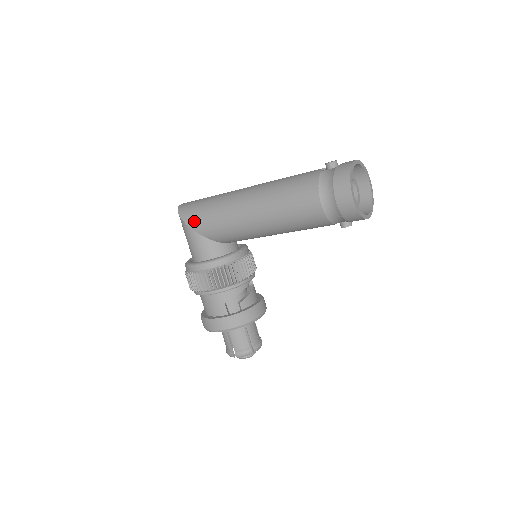
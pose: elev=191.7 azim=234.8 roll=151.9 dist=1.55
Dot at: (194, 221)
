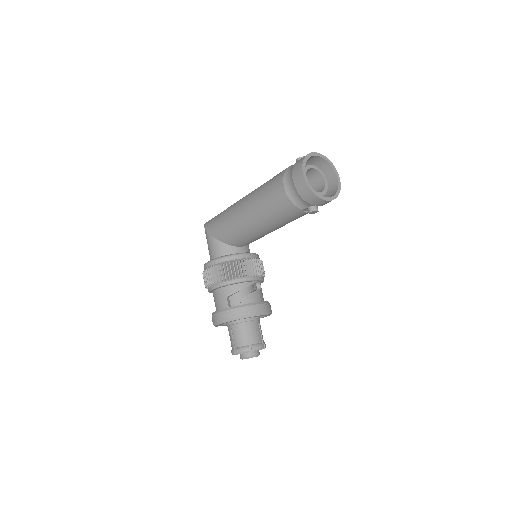
Dot at: (211, 227)
